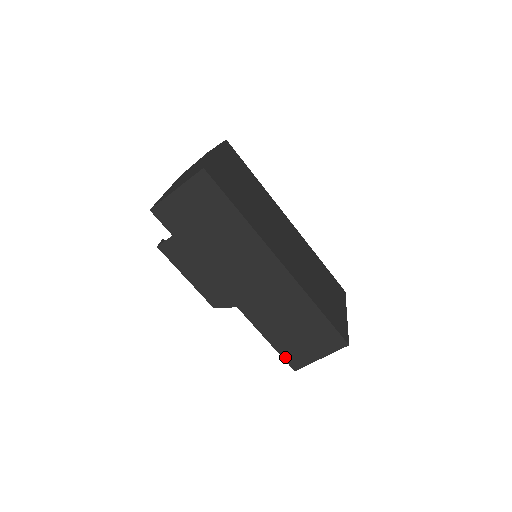
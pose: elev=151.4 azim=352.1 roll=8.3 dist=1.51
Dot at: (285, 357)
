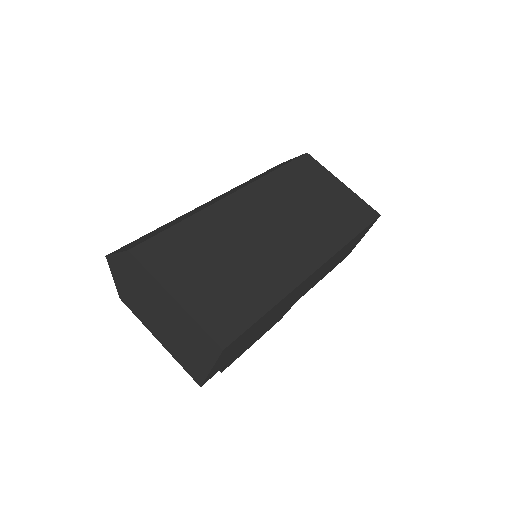
Dot at: occluded
